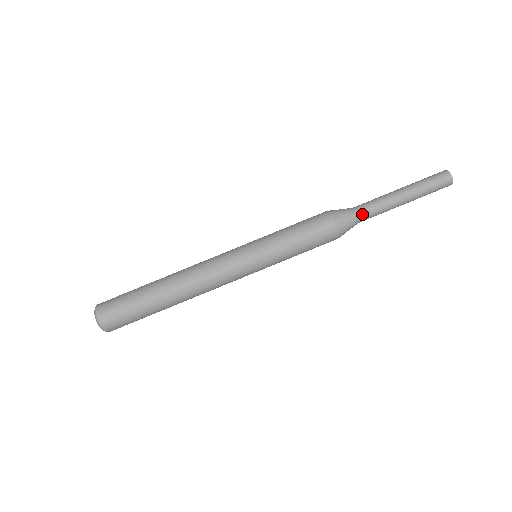
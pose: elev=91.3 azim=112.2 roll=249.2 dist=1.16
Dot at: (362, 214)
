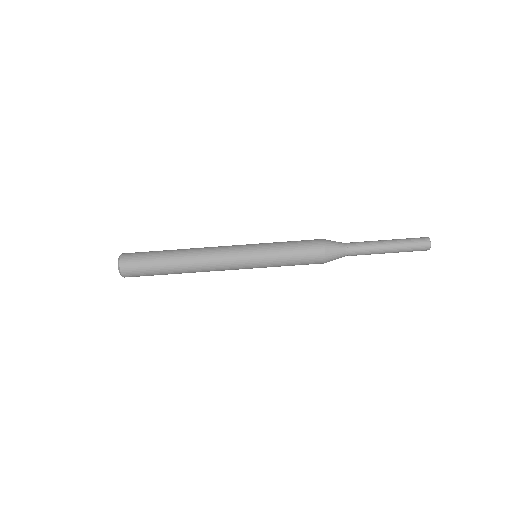
Dot at: (349, 254)
